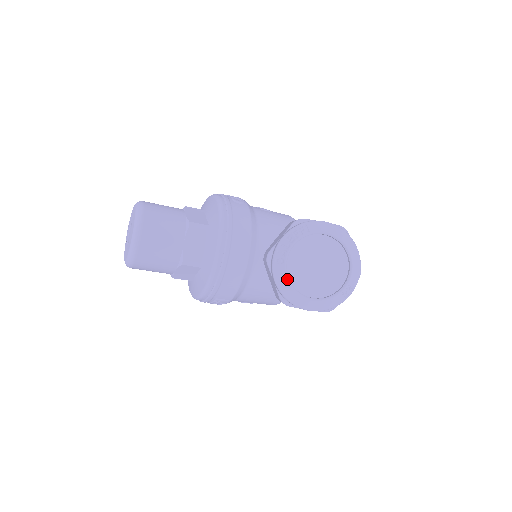
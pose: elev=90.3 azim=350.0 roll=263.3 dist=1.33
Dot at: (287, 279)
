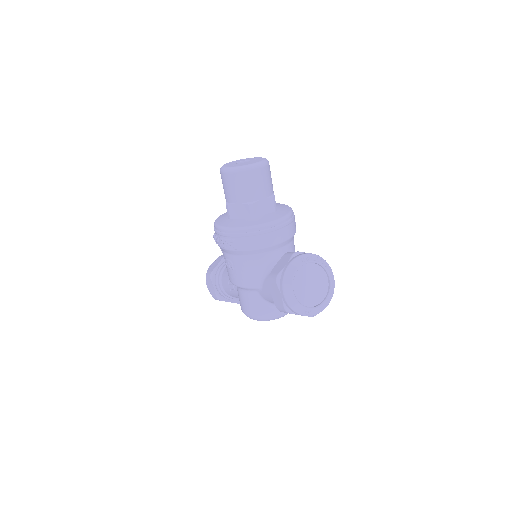
Dot at: (297, 270)
